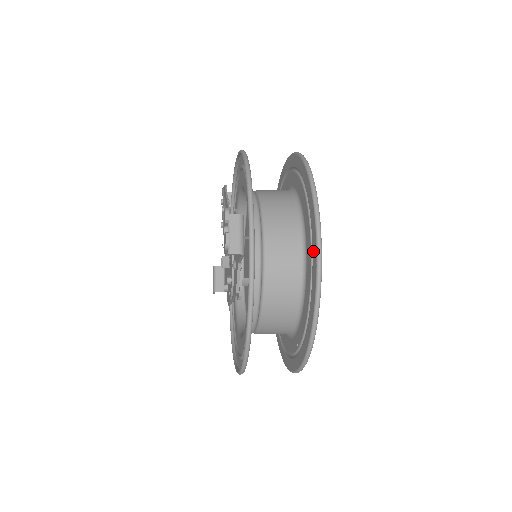
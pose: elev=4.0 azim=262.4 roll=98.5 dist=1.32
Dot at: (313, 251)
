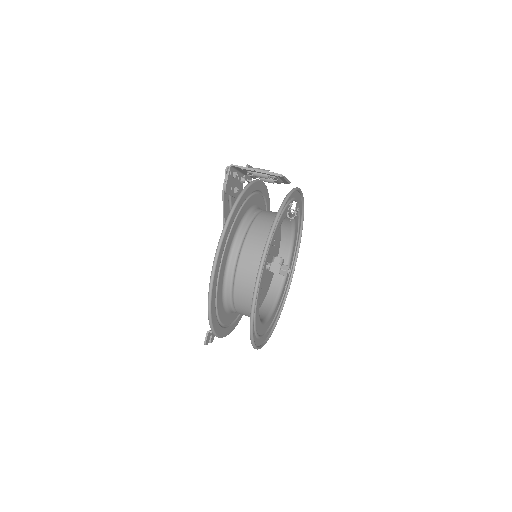
Dot at: (263, 338)
